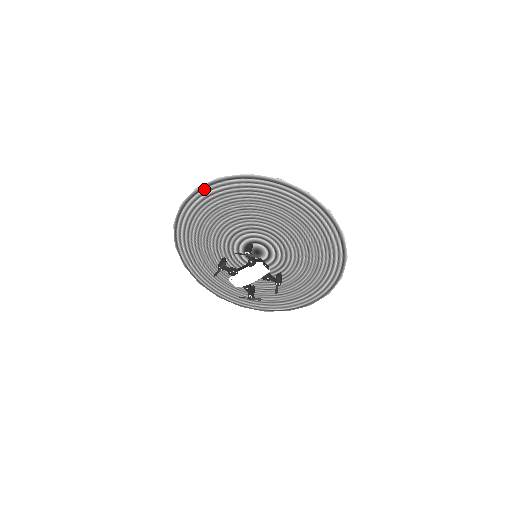
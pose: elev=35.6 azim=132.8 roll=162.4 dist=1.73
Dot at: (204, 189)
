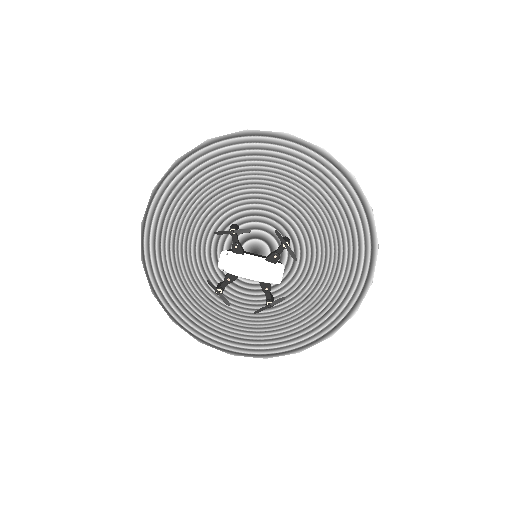
Dot at: (294, 143)
